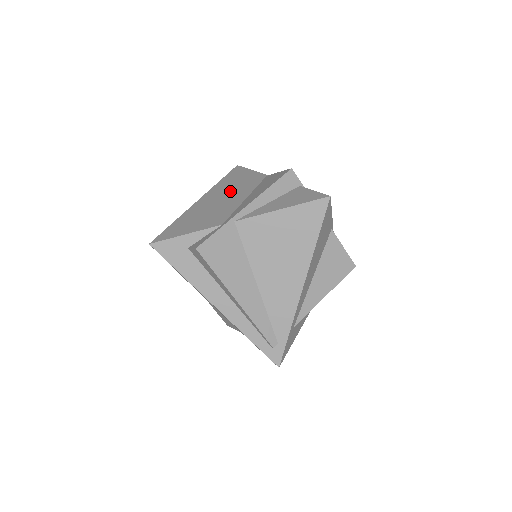
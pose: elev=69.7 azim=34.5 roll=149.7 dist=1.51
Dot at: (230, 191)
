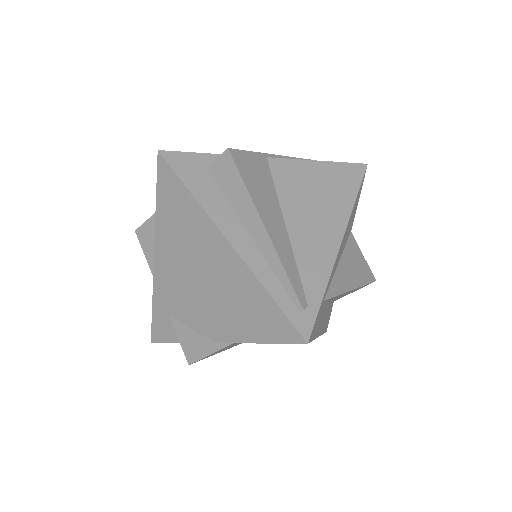
Dot at: occluded
